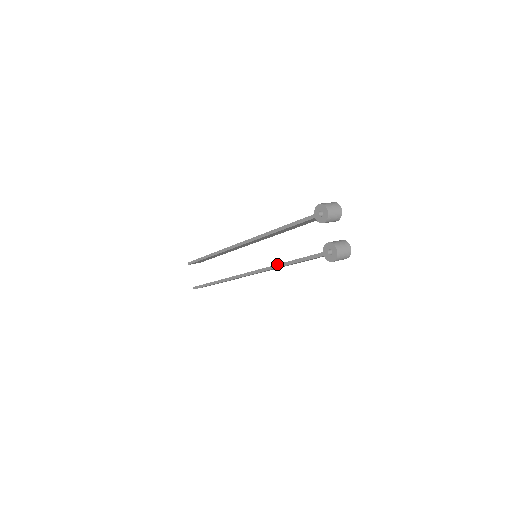
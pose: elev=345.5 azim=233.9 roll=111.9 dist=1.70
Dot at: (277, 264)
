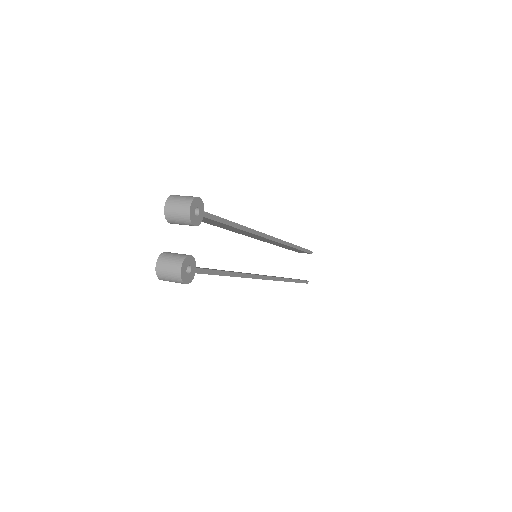
Dot at: occluded
